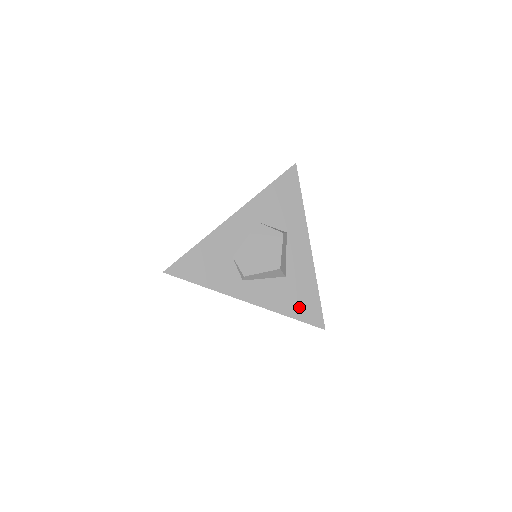
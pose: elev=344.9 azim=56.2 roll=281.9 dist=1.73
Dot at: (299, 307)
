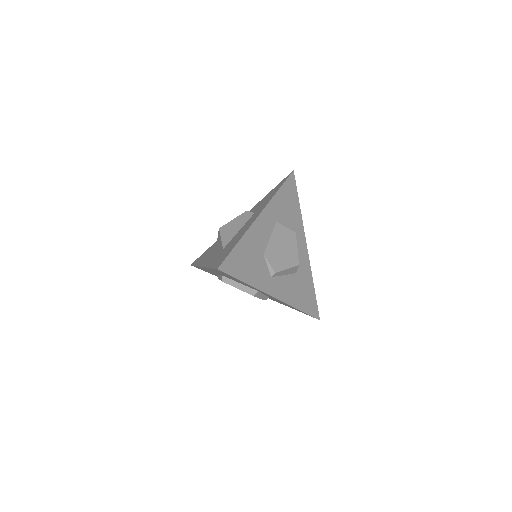
Dot at: (305, 301)
